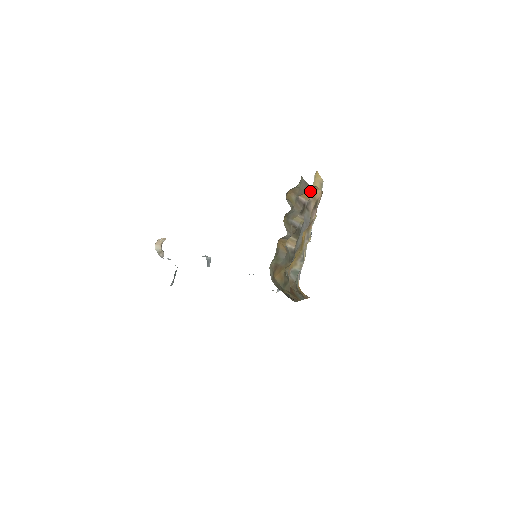
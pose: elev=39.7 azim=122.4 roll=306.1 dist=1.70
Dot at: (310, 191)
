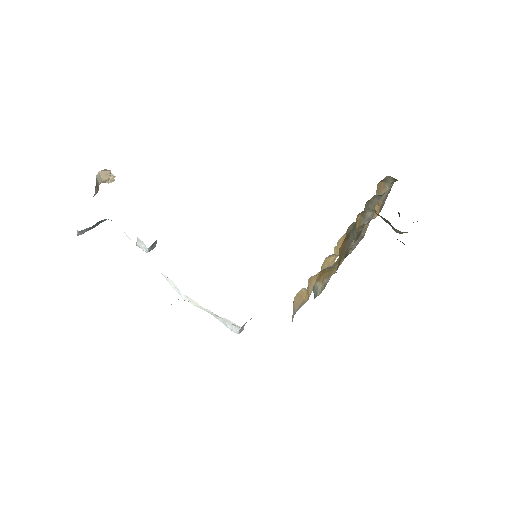
Dot at: (380, 210)
